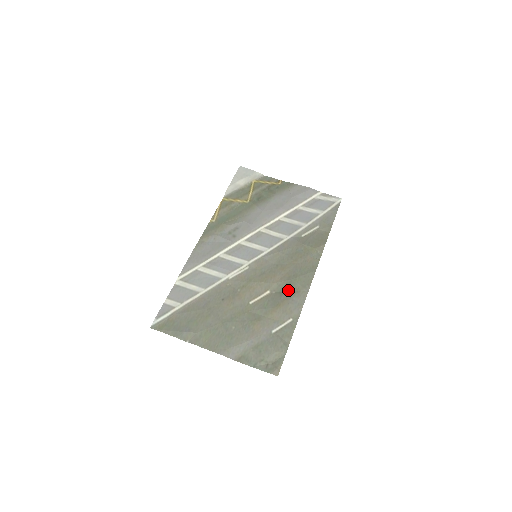
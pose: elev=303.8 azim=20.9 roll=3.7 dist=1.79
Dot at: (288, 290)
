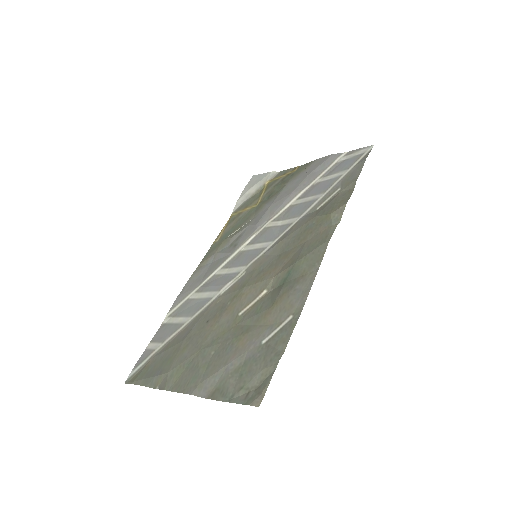
Dot at: (289, 279)
